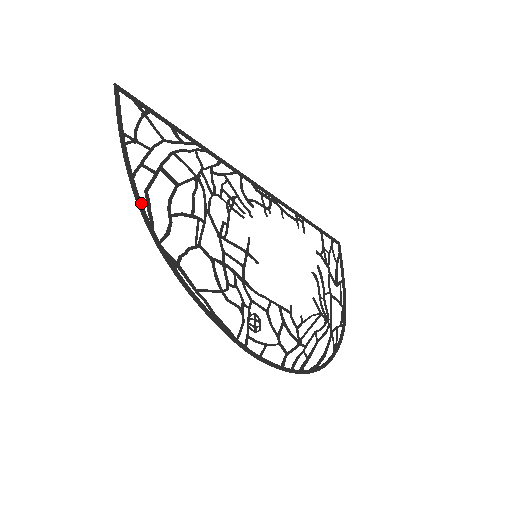
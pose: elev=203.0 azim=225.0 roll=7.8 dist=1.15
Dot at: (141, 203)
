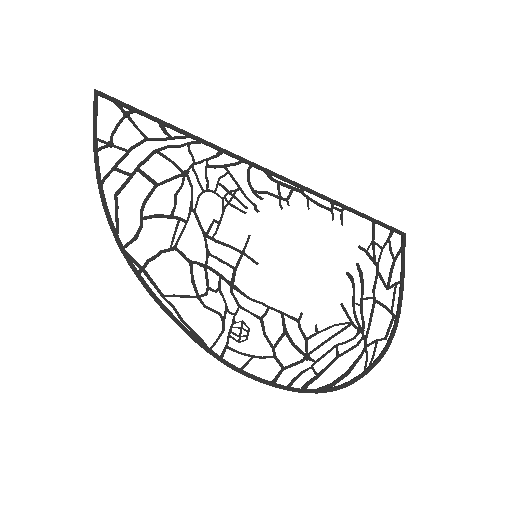
Dot at: (107, 208)
